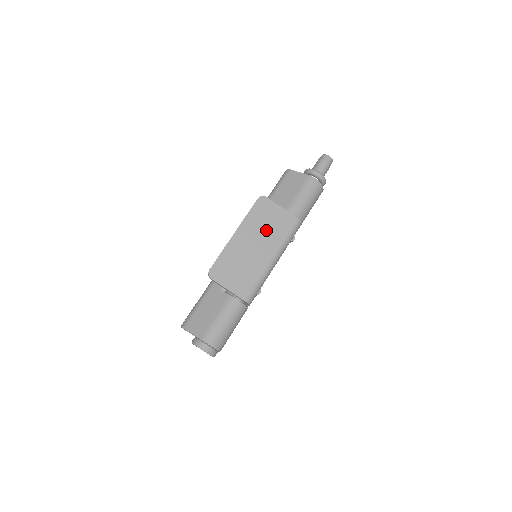
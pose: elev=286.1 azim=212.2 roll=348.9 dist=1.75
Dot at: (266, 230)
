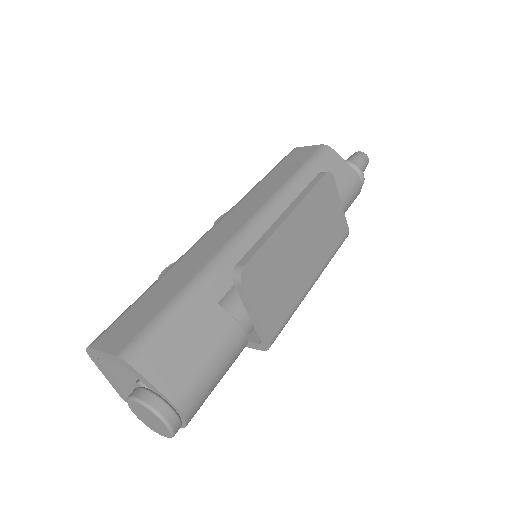
Dot at: (321, 230)
